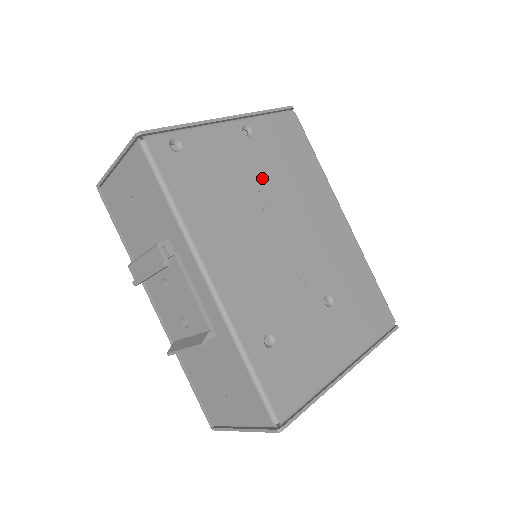
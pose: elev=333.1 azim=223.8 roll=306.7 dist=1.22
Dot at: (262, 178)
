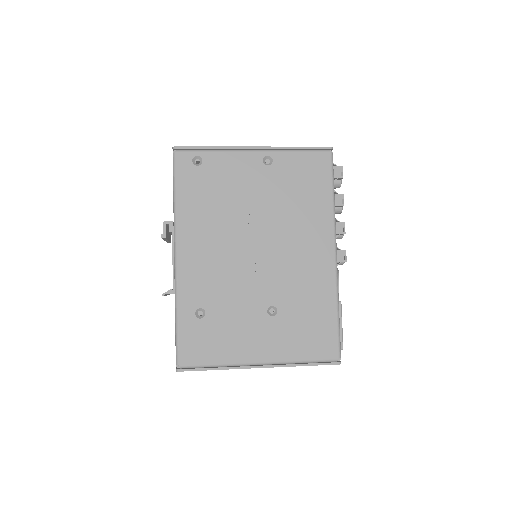
Dot at: (261, 200)
